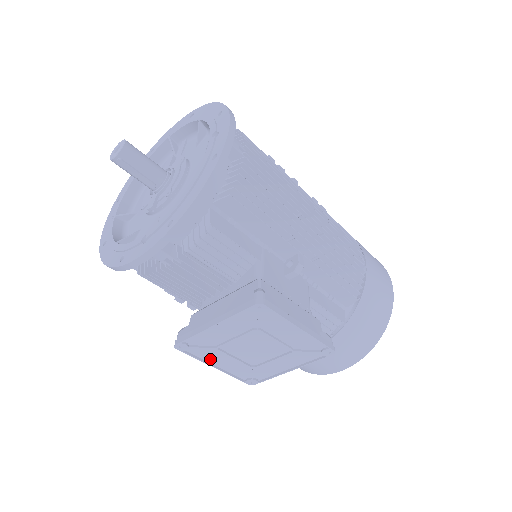
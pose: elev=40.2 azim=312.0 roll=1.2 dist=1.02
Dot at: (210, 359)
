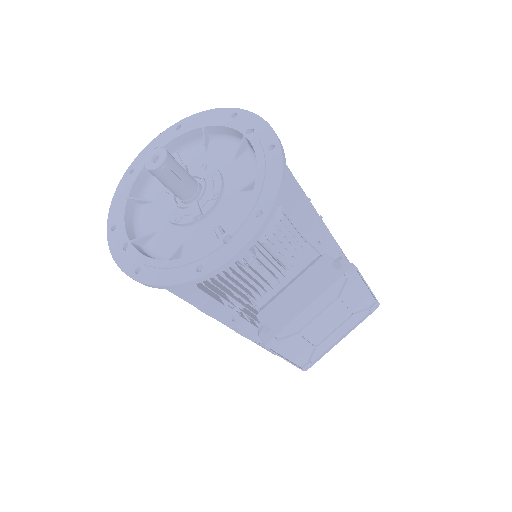
Dot at: (285, 351)
